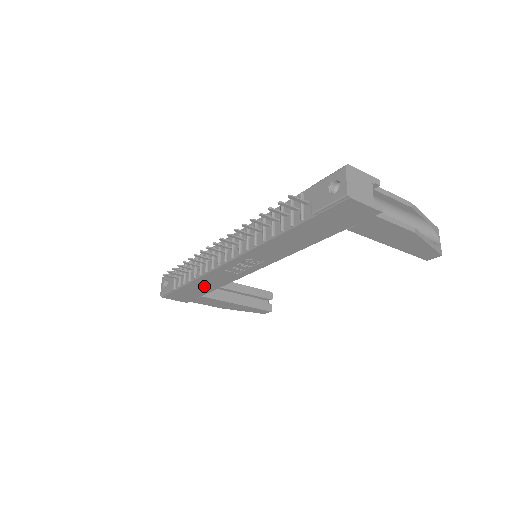
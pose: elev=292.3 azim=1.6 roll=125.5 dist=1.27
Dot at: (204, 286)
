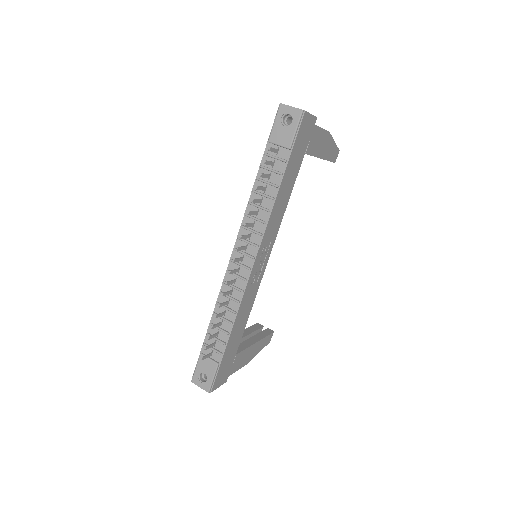
Dot at: (238, 331)
